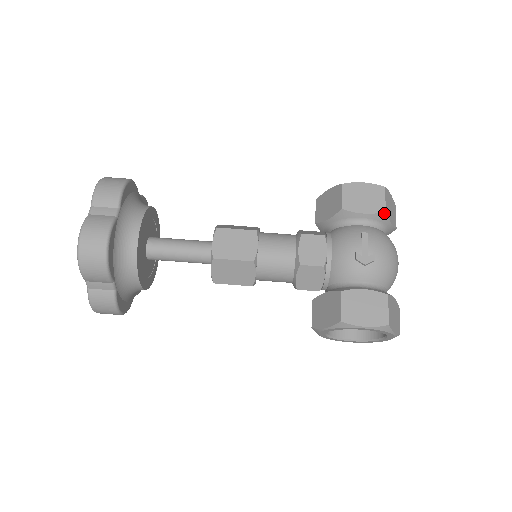
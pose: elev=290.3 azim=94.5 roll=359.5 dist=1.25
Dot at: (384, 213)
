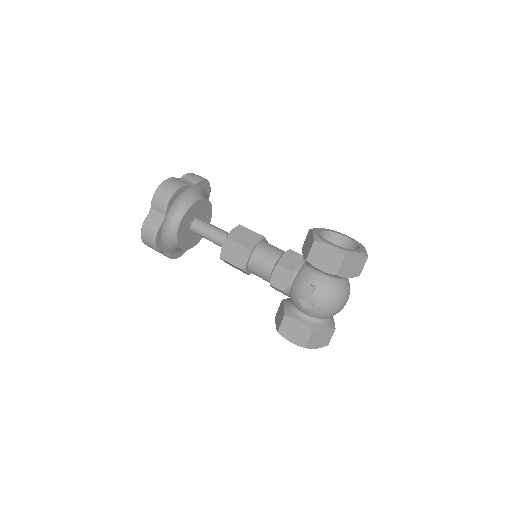
Dot at: (336, 275)
